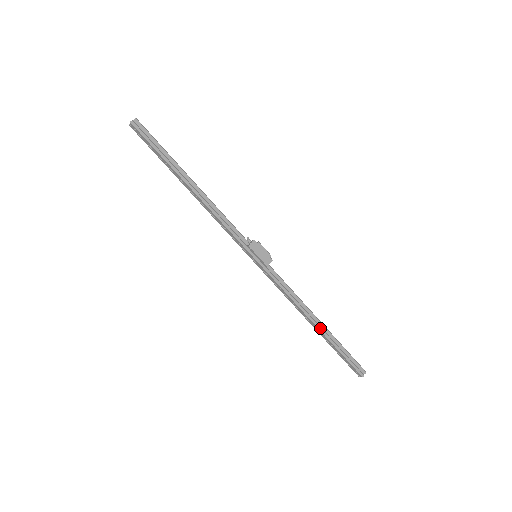
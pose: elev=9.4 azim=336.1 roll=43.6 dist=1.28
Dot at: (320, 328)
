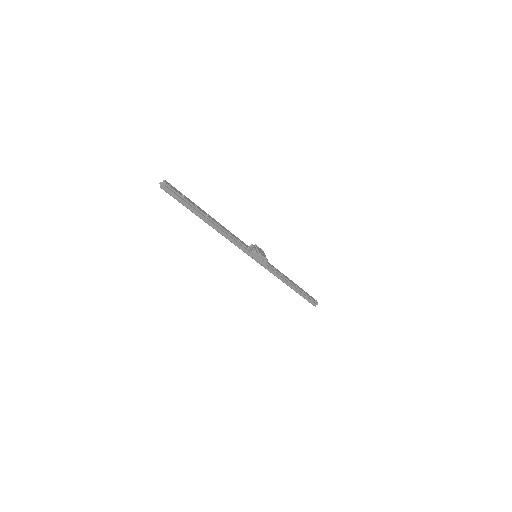
Dot at: (293, 289)
